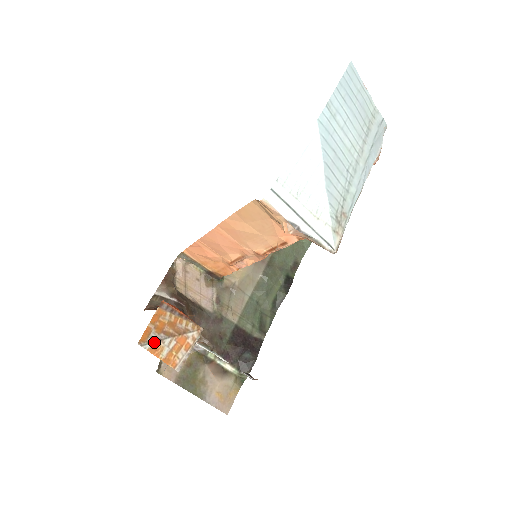
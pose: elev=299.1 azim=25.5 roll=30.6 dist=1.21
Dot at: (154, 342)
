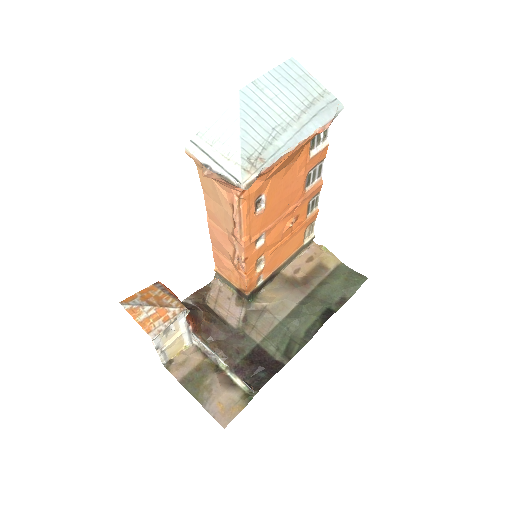
Dot at: (134, 305)
